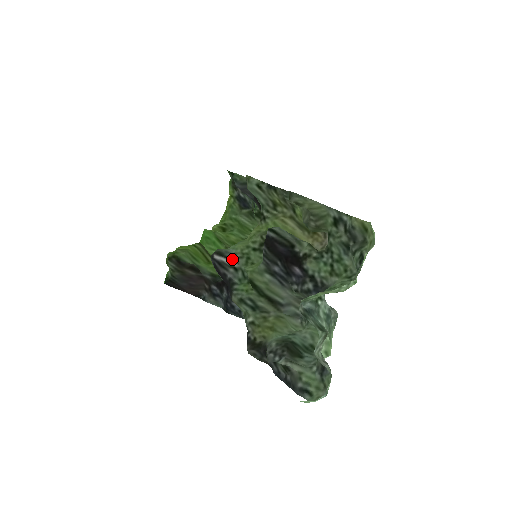
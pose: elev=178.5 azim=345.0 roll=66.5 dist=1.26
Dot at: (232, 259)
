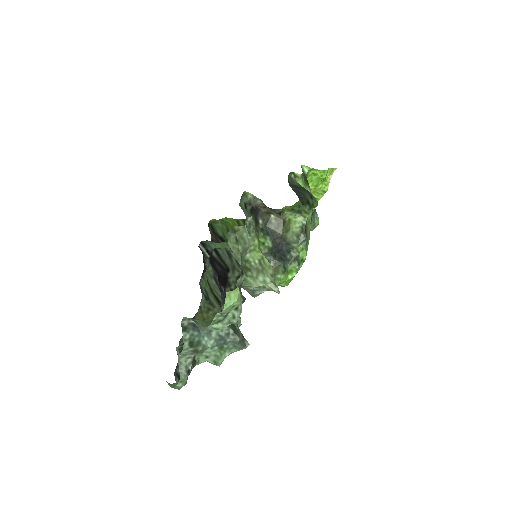
Dot at: (210, 253)
